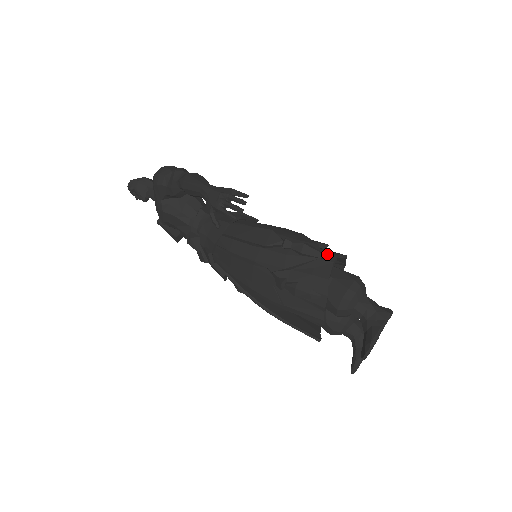
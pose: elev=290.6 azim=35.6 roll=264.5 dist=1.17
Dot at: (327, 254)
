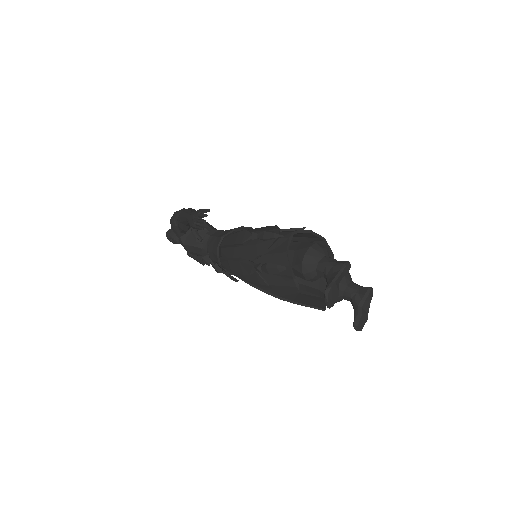
Dot at: (286, 233)
